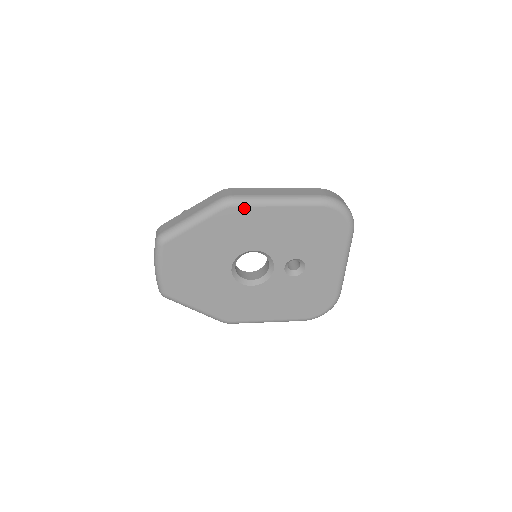
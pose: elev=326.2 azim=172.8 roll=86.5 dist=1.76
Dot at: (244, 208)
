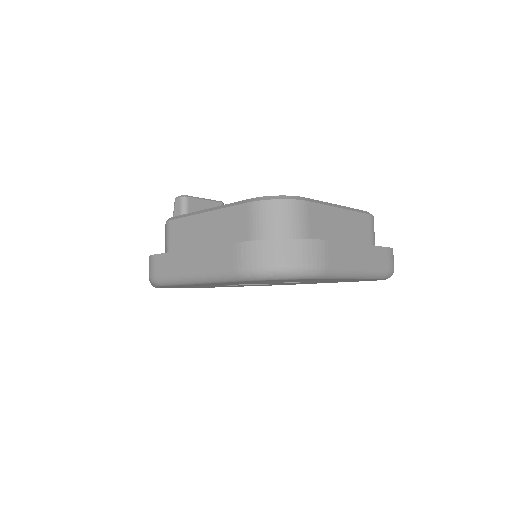
Dot at: (173, 285)
